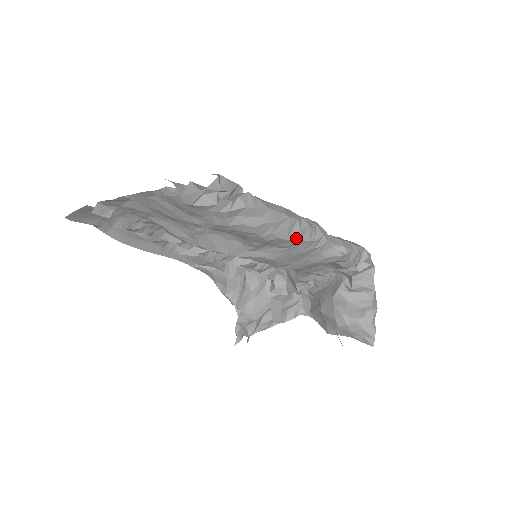
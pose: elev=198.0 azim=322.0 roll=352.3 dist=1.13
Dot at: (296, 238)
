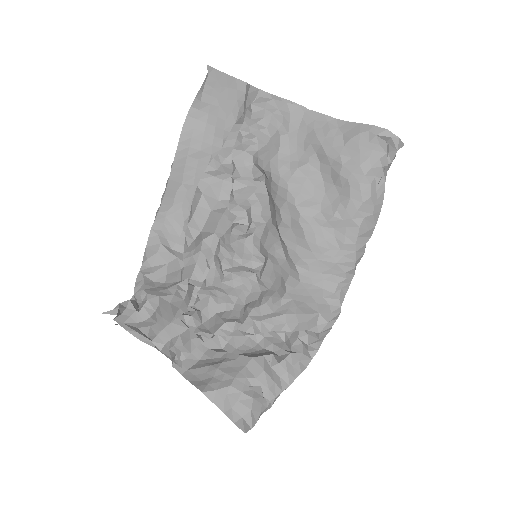
Dot at: (358, 245)
